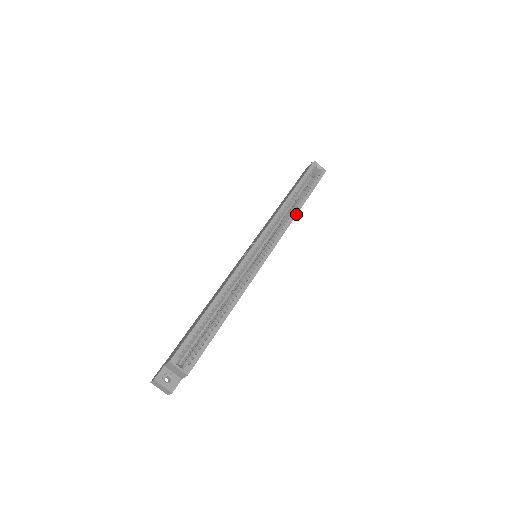
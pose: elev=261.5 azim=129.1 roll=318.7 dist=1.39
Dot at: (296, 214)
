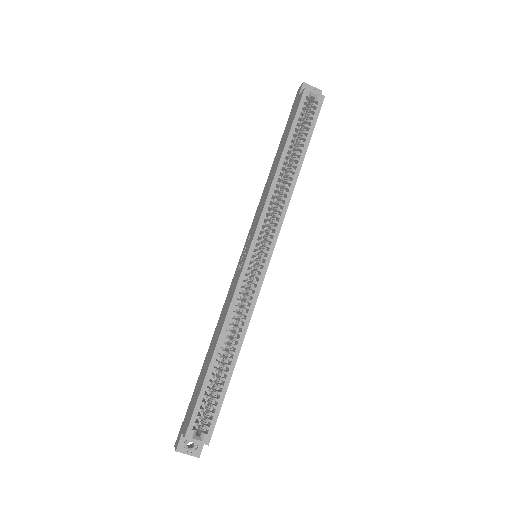
Dot at: (294, 184)
